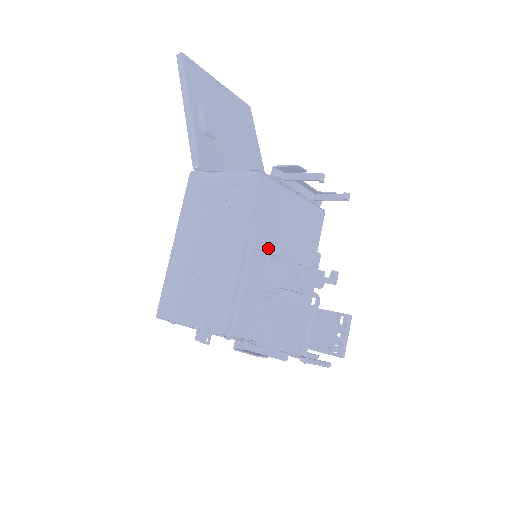
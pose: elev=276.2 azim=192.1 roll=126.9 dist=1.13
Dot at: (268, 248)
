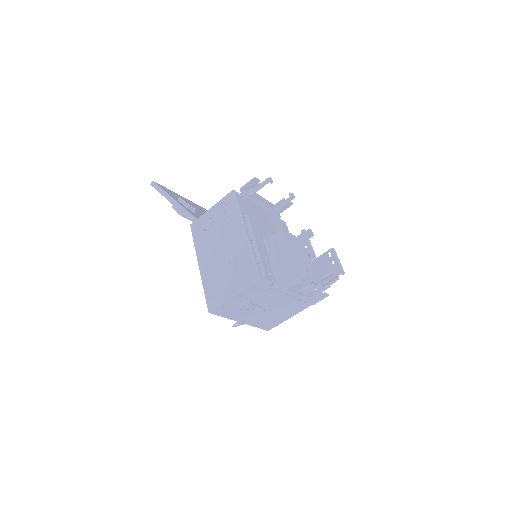
Dot at: (261, 232)
